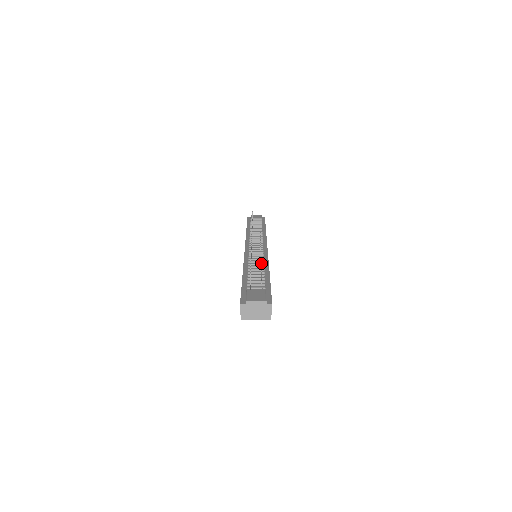
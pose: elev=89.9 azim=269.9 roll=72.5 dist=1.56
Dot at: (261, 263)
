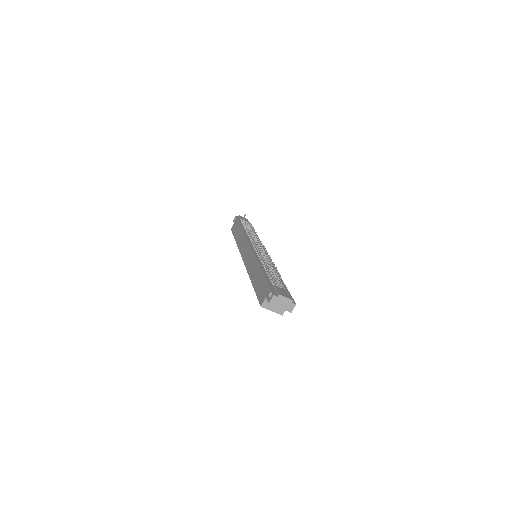
Dot at: occluded
